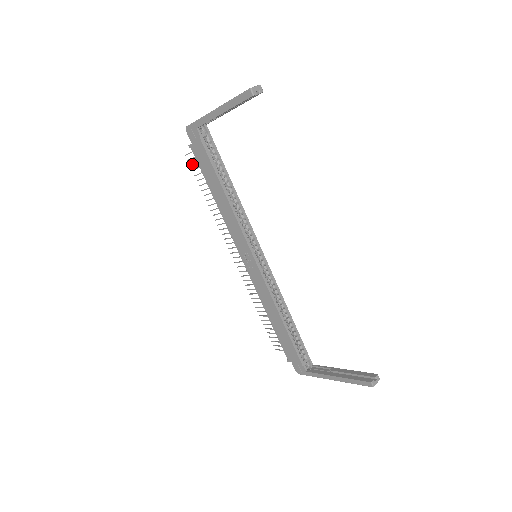
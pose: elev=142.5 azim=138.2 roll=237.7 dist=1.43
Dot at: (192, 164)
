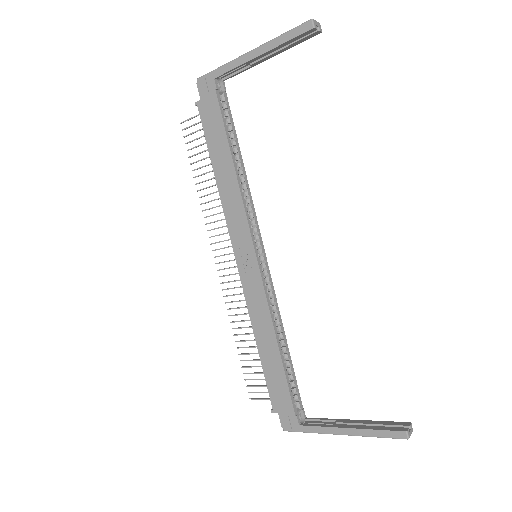
Dot at: (188, 134)
